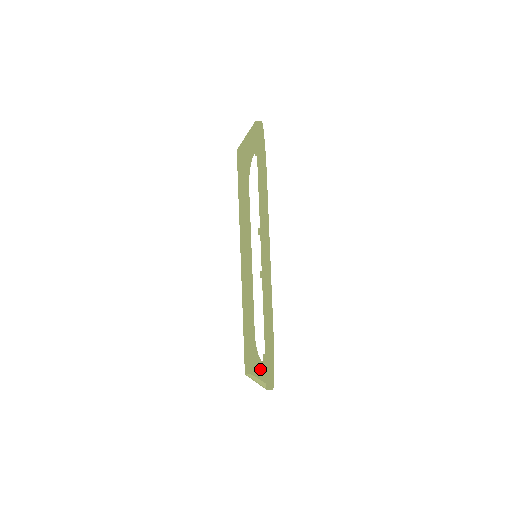
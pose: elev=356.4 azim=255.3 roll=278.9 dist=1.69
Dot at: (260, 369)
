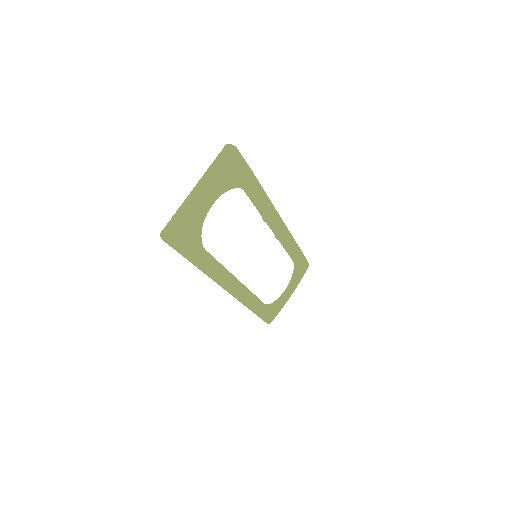
Dot at: occluded
